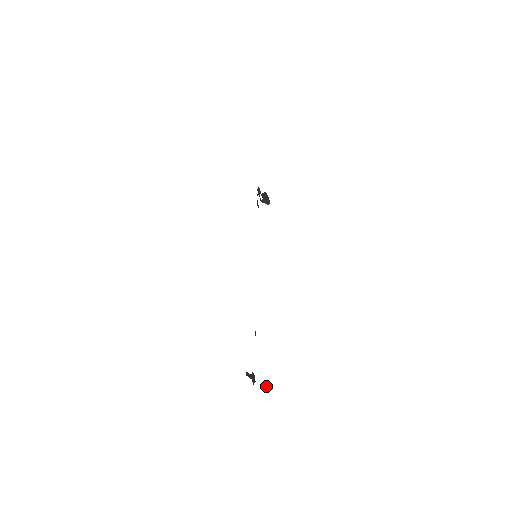
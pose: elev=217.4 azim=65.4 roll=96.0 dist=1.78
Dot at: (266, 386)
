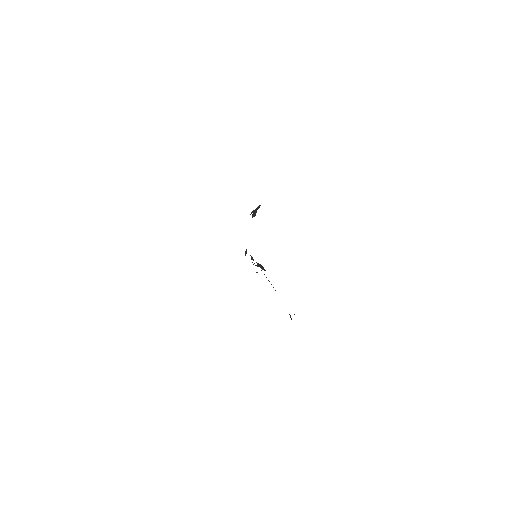
Dot at: occluded
